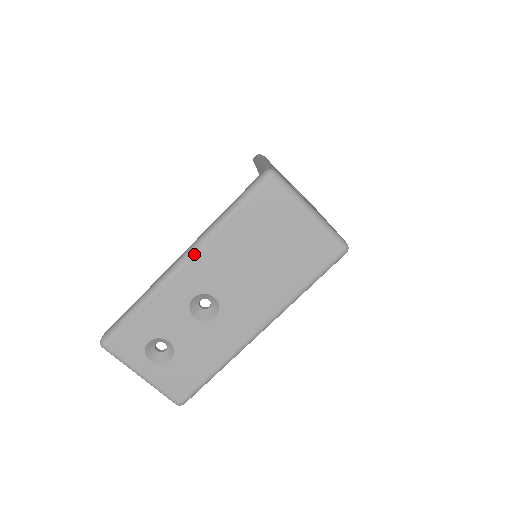
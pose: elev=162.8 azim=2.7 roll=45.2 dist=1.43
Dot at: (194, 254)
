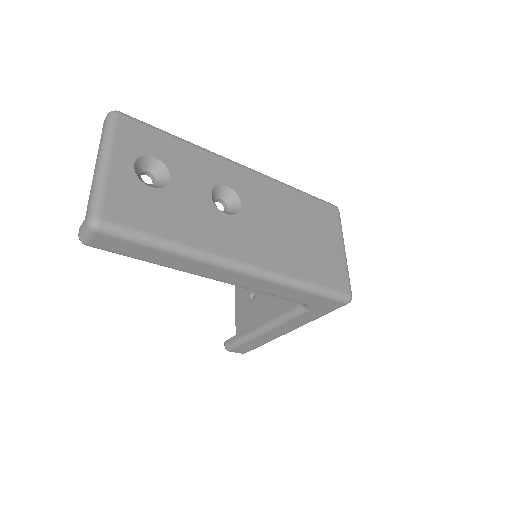
Dot at: (257, 173)
